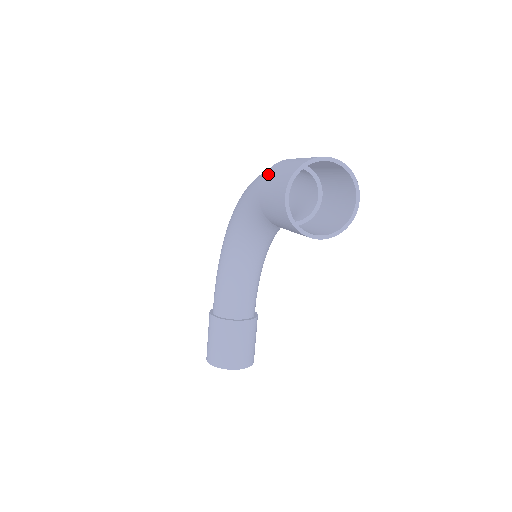
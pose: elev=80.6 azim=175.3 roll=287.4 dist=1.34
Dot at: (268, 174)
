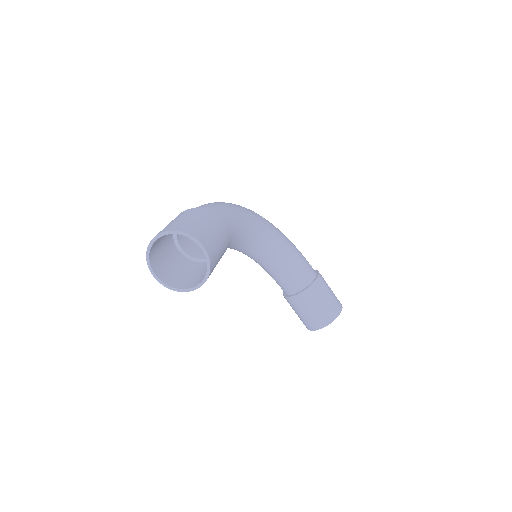
Dot at: occluded
